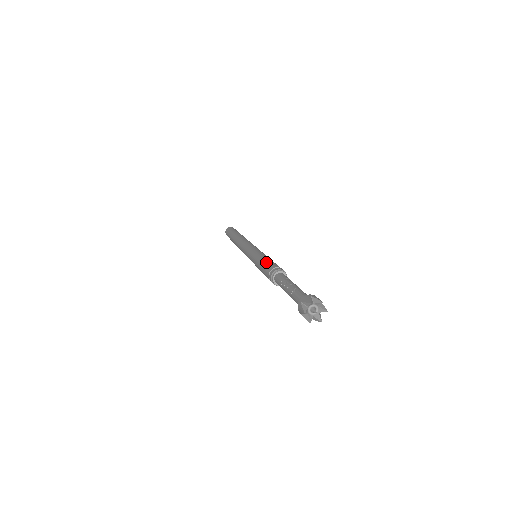
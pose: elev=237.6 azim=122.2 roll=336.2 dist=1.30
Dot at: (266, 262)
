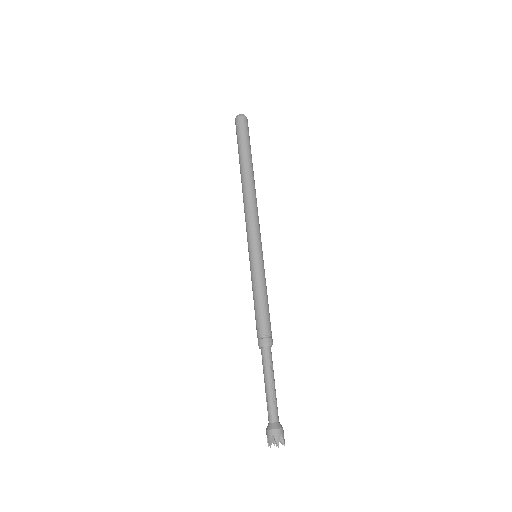
Dot at: (264, 311)
